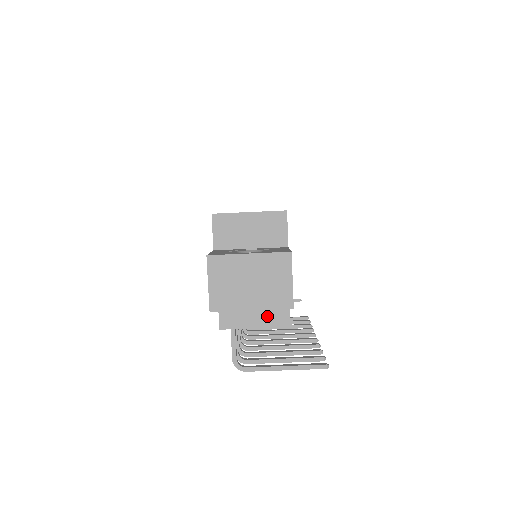
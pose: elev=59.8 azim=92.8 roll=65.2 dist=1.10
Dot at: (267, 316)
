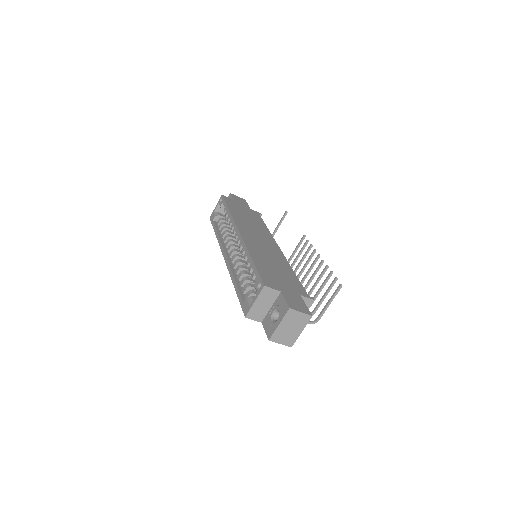
Dot at: occluded
